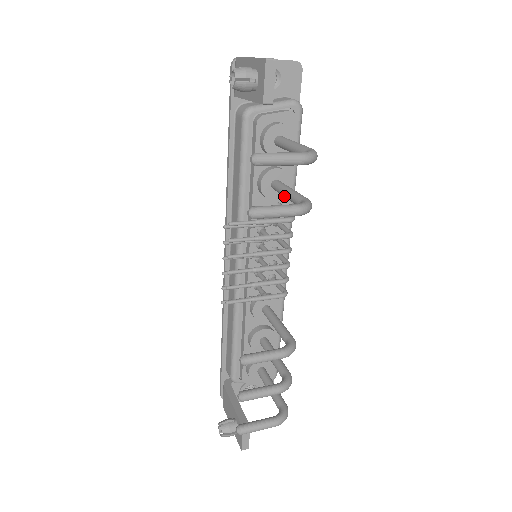
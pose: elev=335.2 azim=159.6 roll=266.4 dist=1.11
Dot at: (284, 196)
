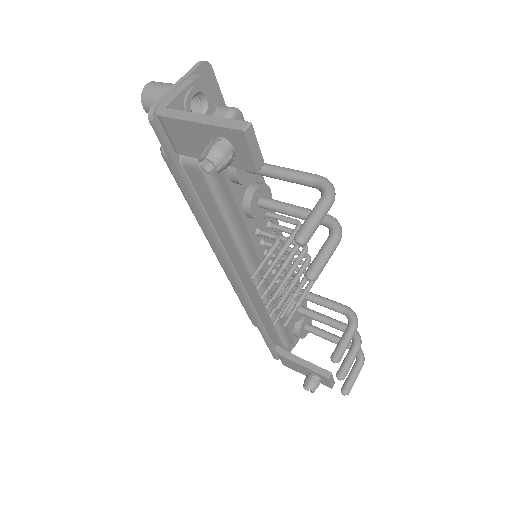
Dot at: occluded
